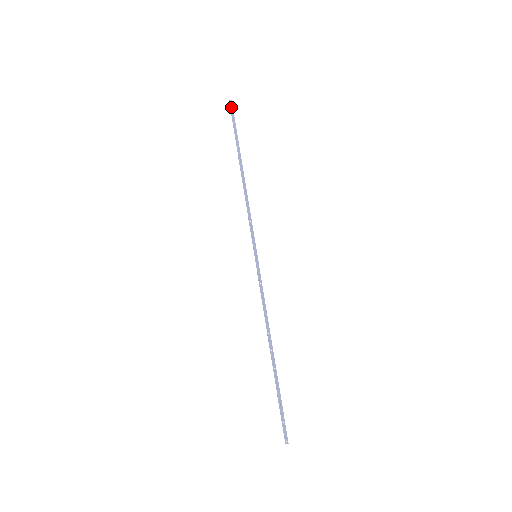
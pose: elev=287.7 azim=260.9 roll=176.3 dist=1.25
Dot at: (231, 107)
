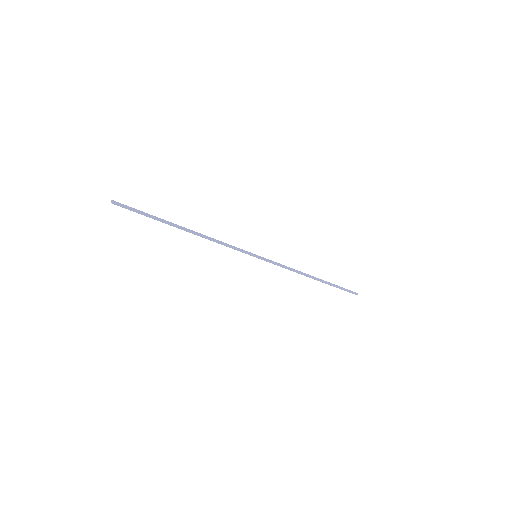
Dot at: (119, 205)
